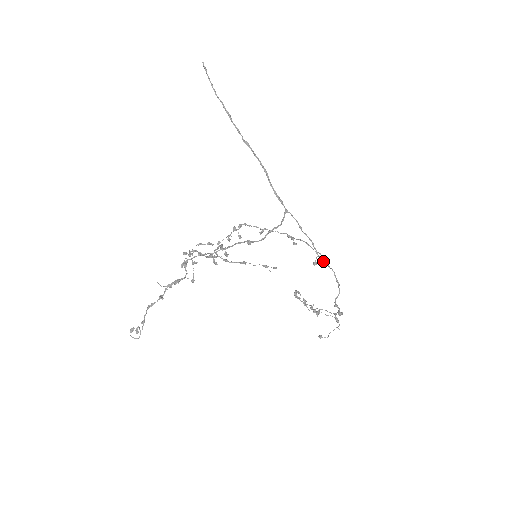
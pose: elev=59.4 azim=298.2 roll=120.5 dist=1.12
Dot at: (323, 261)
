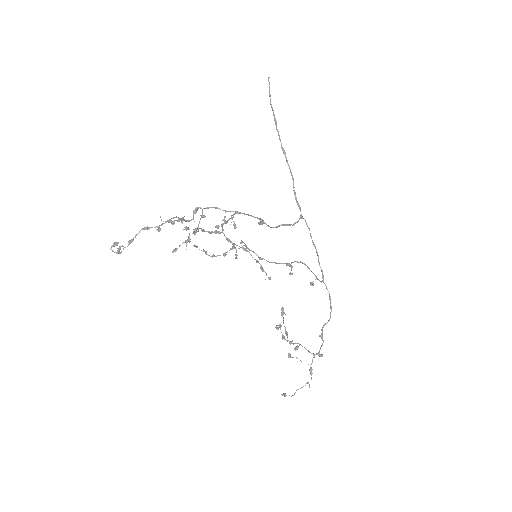
Dot at: (322, 281)
